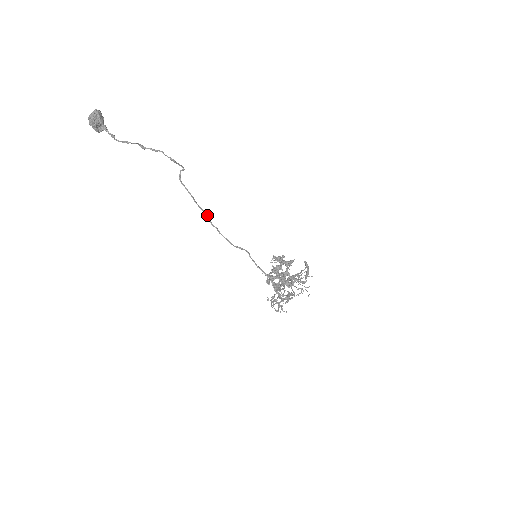
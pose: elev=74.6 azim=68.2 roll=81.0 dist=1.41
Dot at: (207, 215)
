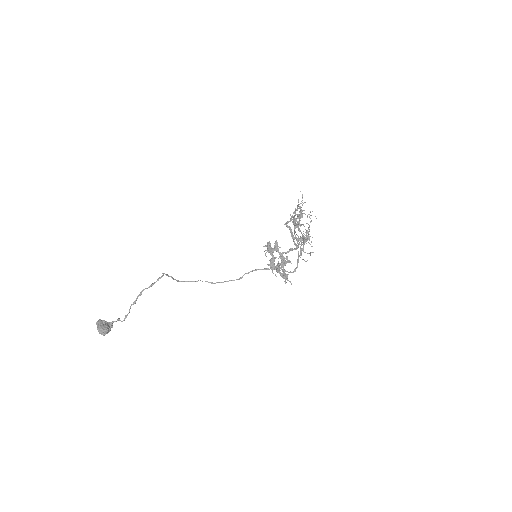
Dot at: occluded
